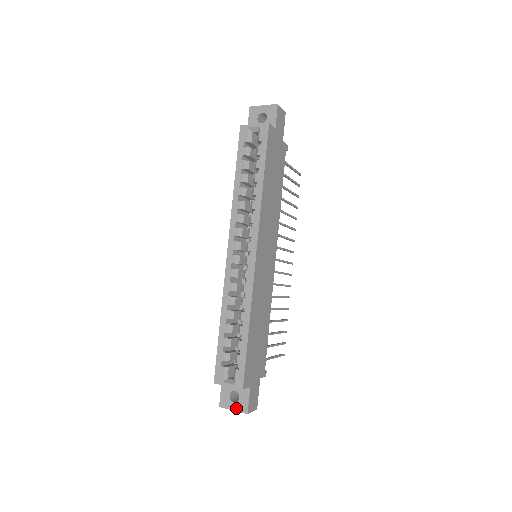
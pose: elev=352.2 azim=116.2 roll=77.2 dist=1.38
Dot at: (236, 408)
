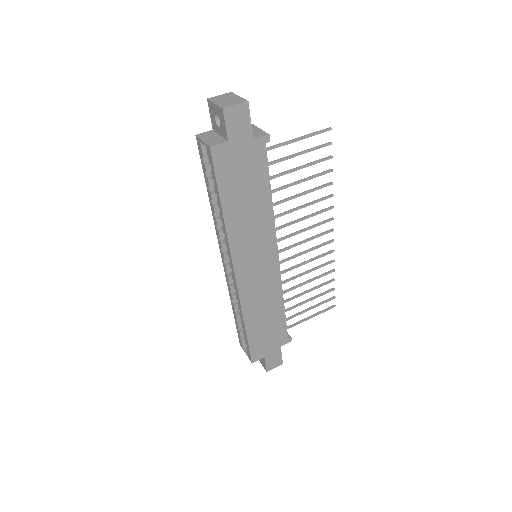
Dot at: (261, 363)
